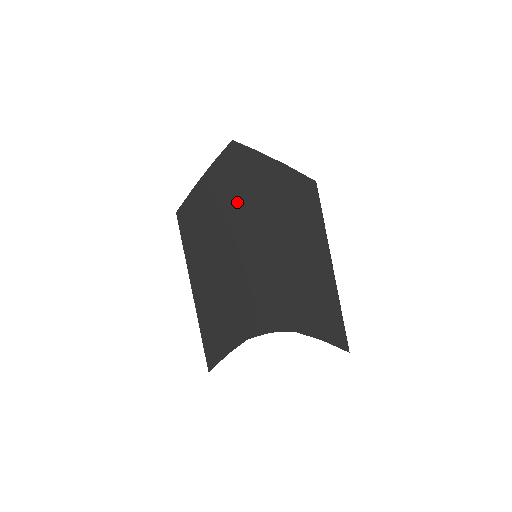
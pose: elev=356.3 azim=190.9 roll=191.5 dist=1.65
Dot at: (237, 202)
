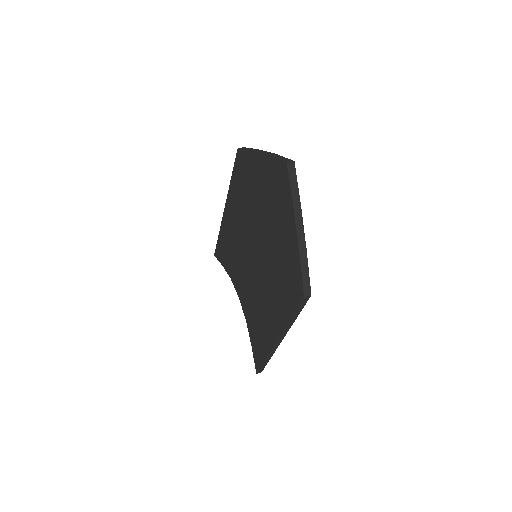
Dot at: (263, 210)
